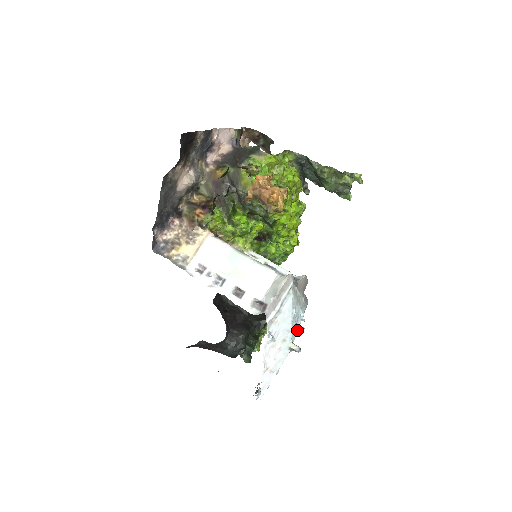
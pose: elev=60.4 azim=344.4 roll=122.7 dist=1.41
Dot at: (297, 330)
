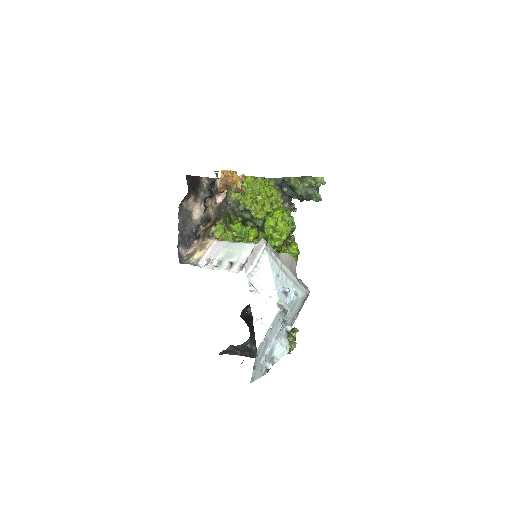
Dot at: (290, 300)
